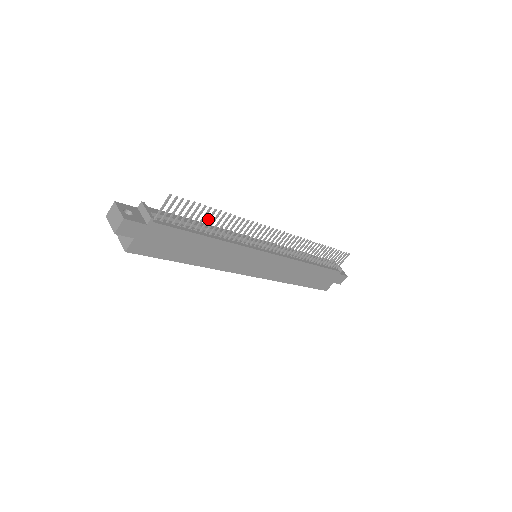
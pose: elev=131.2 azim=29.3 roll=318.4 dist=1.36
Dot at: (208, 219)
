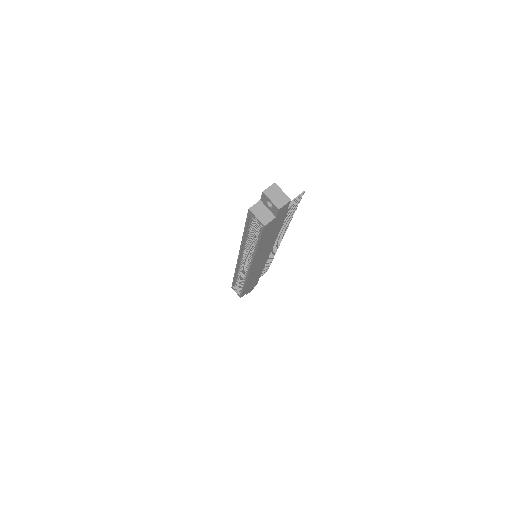
Dot at: (287, 218)
